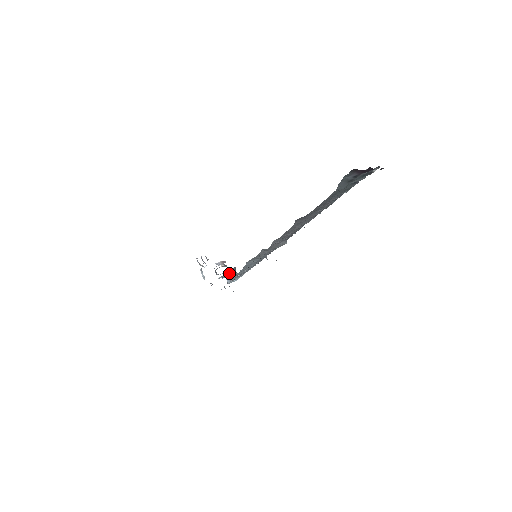
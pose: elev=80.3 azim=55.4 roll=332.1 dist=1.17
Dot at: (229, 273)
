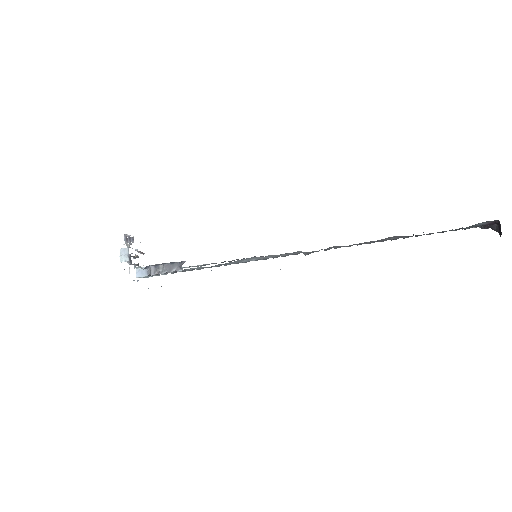
Dot at: (154, 266)
